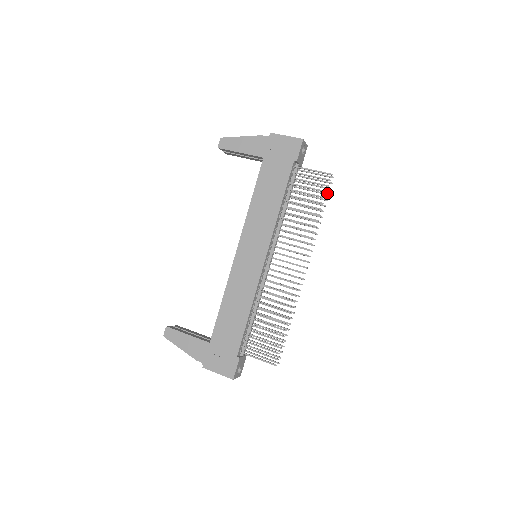
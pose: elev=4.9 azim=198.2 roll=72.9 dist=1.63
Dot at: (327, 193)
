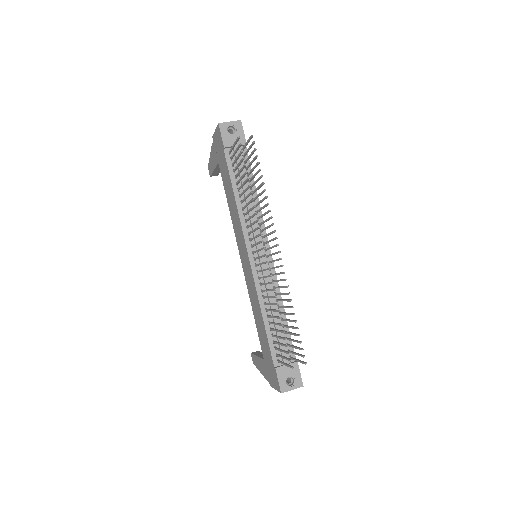
Dot at: occluded
